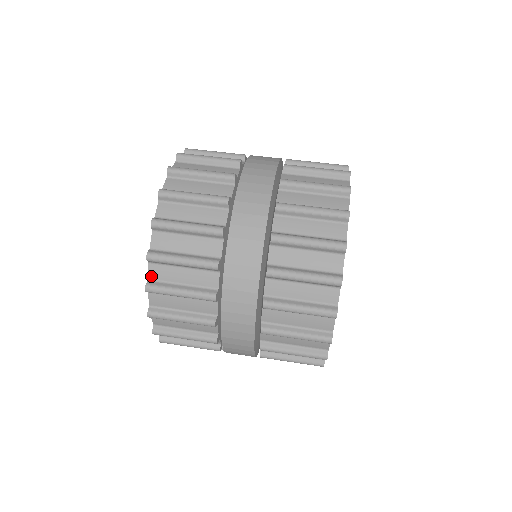
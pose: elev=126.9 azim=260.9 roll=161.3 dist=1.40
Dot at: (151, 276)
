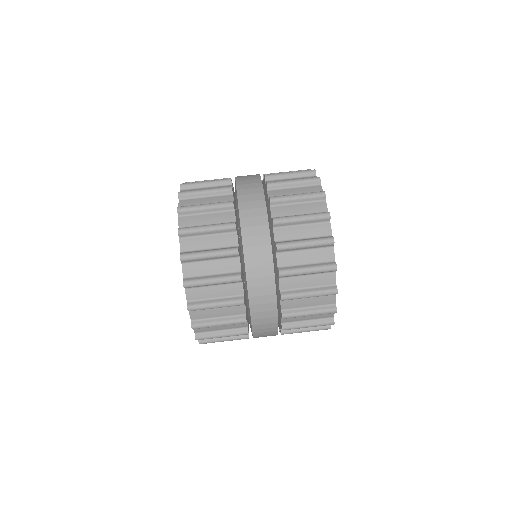
Dot at: (185, 274)
